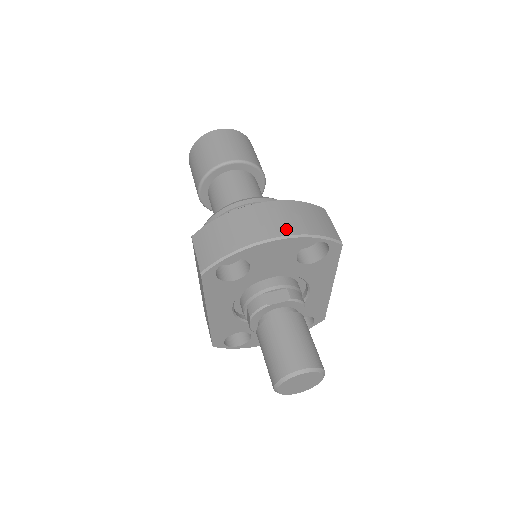
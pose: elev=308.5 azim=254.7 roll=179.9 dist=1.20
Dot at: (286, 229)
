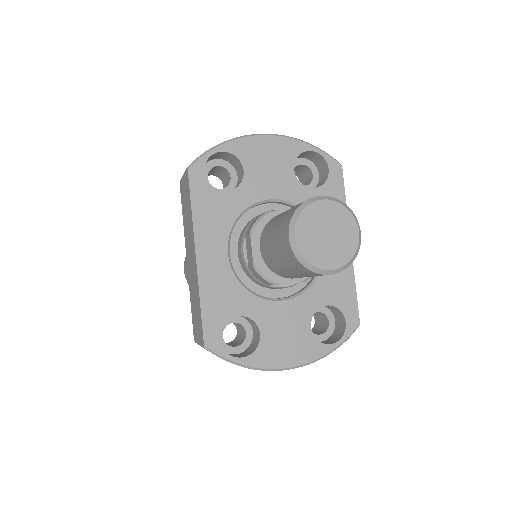
Dot at: occluded
